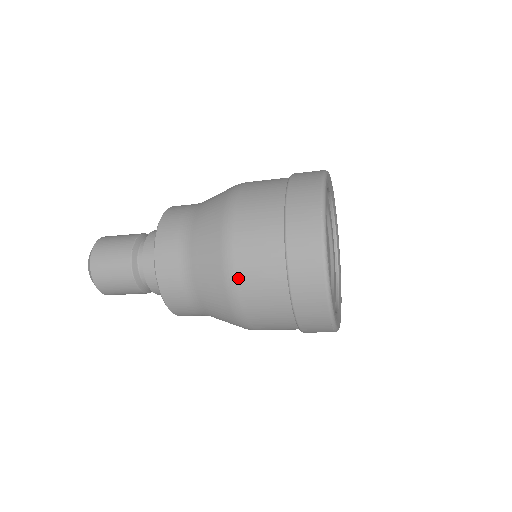
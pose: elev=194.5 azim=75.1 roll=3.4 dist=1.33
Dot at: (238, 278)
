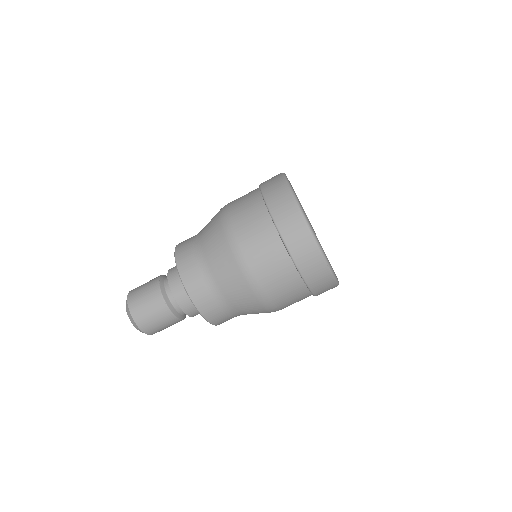
Dot at: (243, 249)
